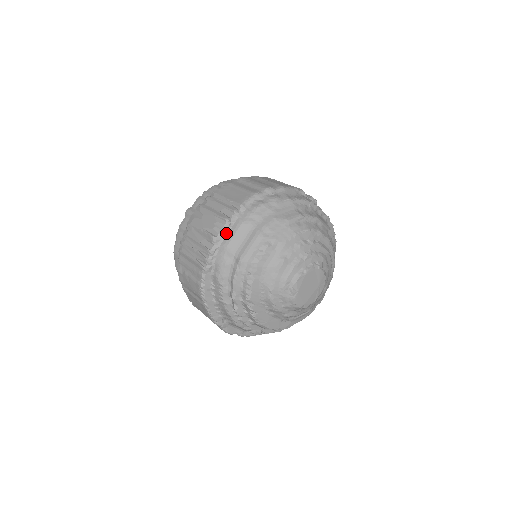
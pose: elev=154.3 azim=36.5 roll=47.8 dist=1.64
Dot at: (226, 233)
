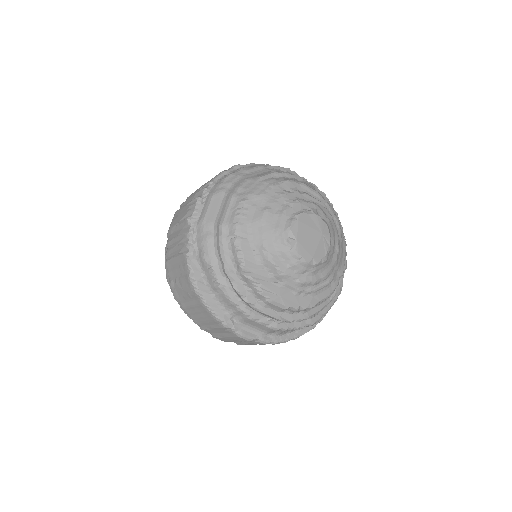
Dot at: (200, 210)
